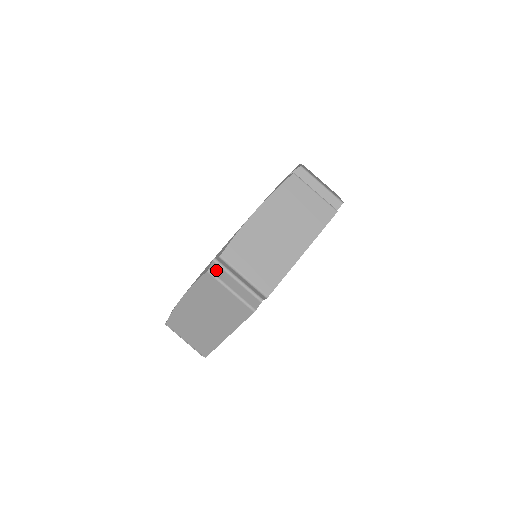
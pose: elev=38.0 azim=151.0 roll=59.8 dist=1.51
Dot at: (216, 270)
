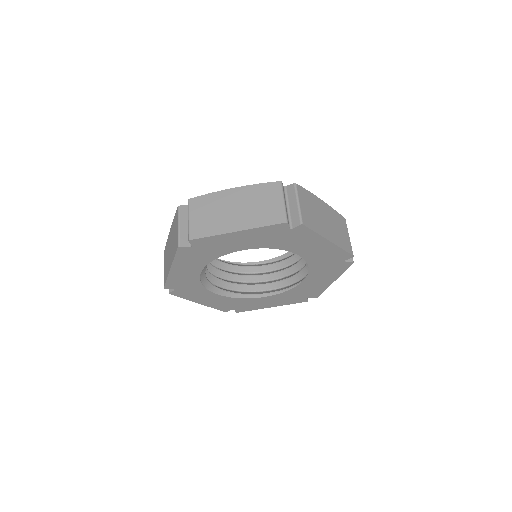
Dot at: (283, 188)
